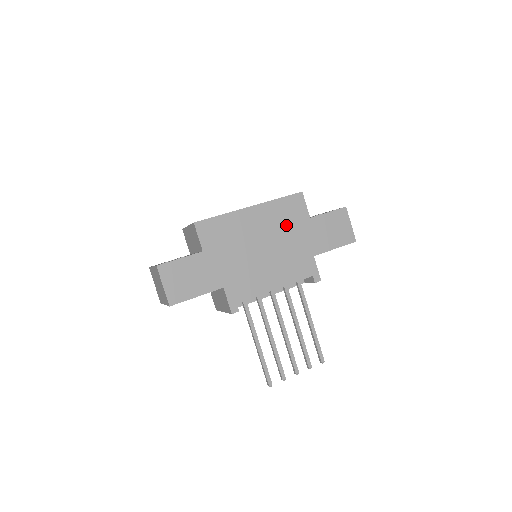
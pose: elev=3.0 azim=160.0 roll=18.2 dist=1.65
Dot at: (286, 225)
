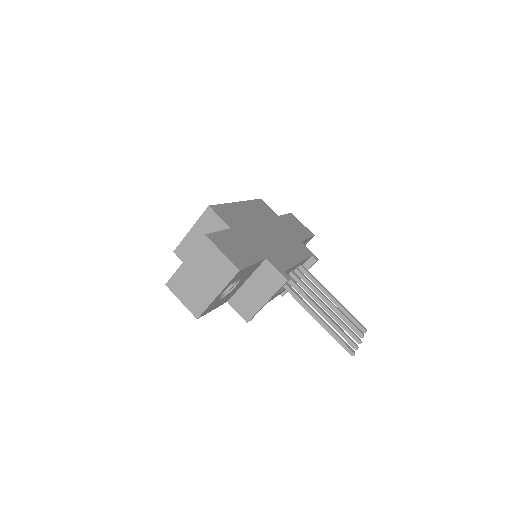
Dot at: (269, 218)
